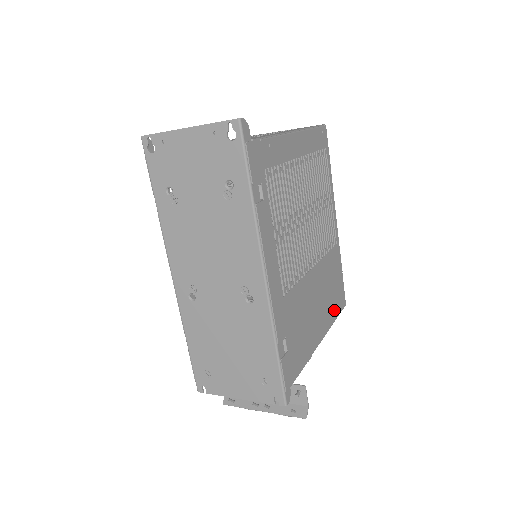
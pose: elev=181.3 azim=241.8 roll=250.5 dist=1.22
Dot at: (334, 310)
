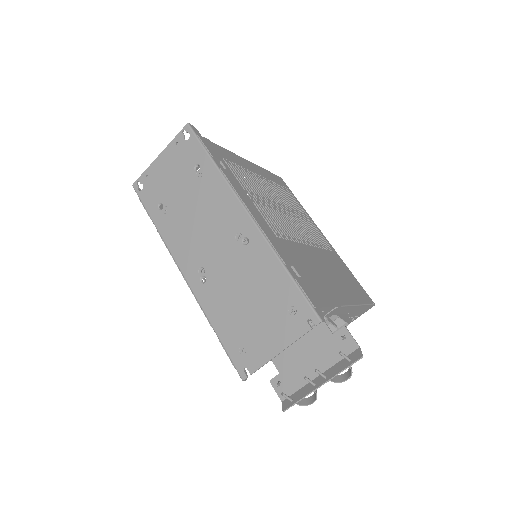
Dot at: (358, 296)
